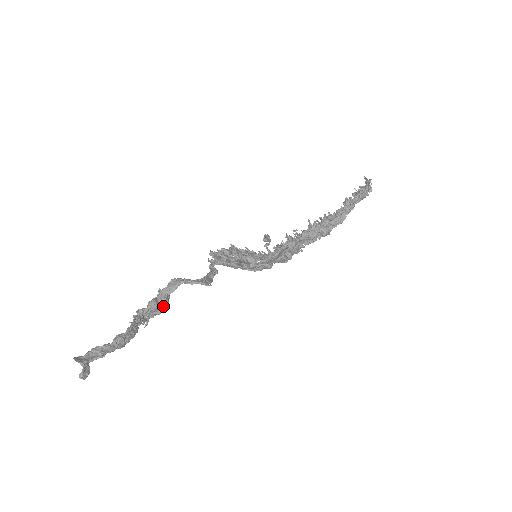
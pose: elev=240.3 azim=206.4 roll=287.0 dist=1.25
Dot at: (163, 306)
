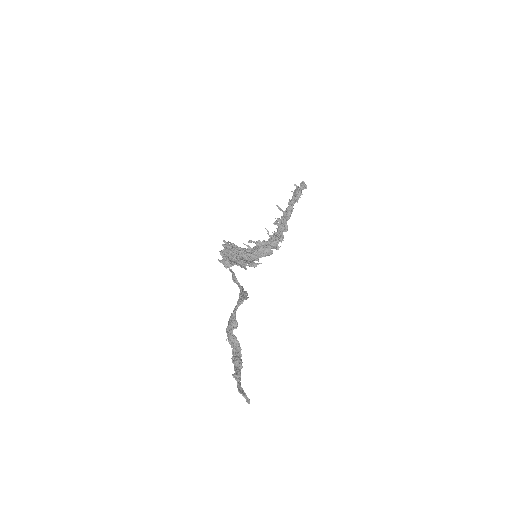
Dot at: occluded
